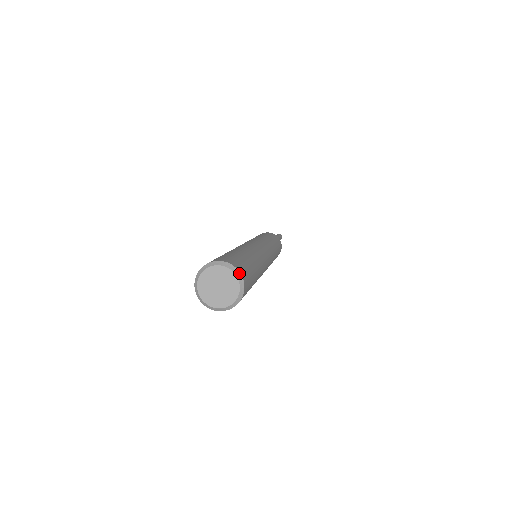
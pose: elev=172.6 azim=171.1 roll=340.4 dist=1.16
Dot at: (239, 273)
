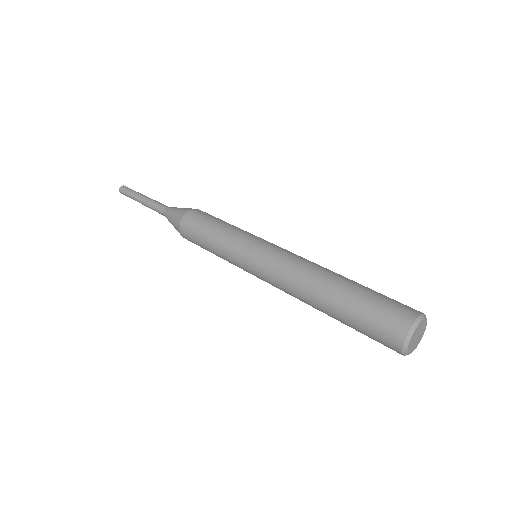
Dot at: (426, 321)
